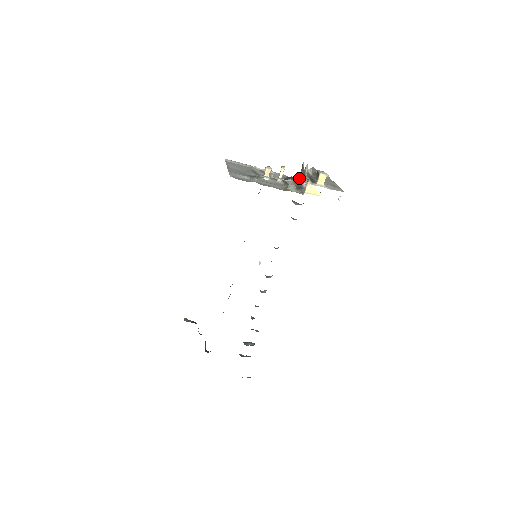
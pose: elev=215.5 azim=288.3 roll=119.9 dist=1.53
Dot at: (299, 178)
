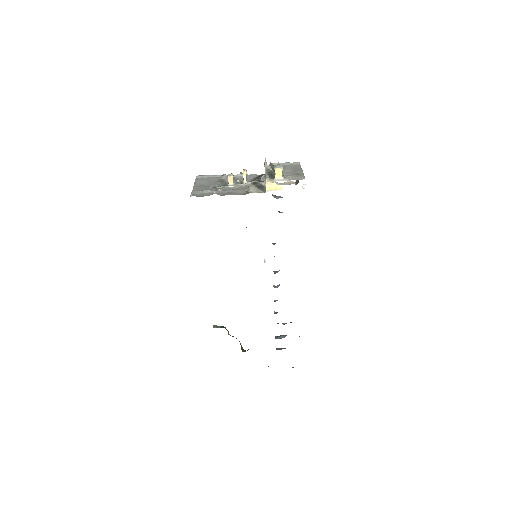
Dot at: occluded
